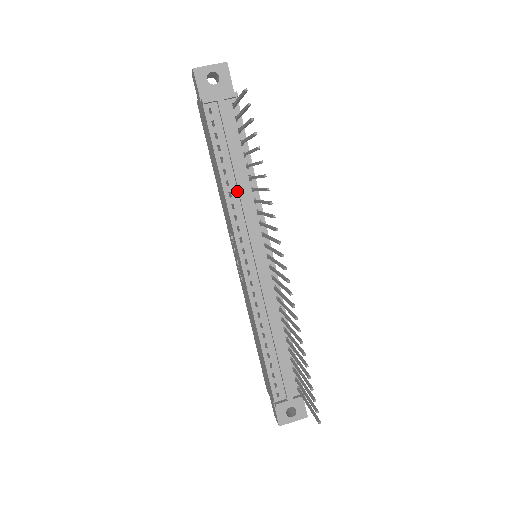
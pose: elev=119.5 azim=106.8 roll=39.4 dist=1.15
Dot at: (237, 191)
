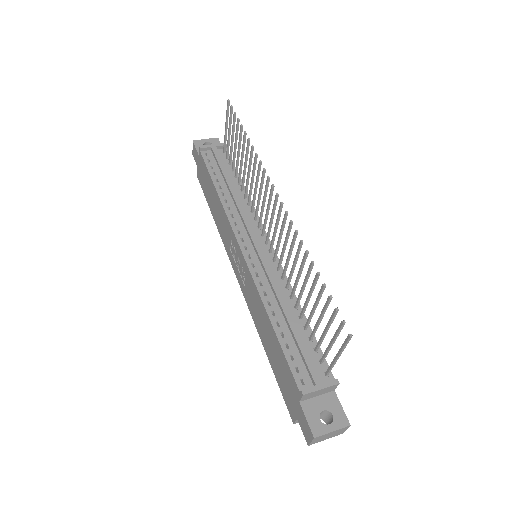
Dot at: (232, 199)
